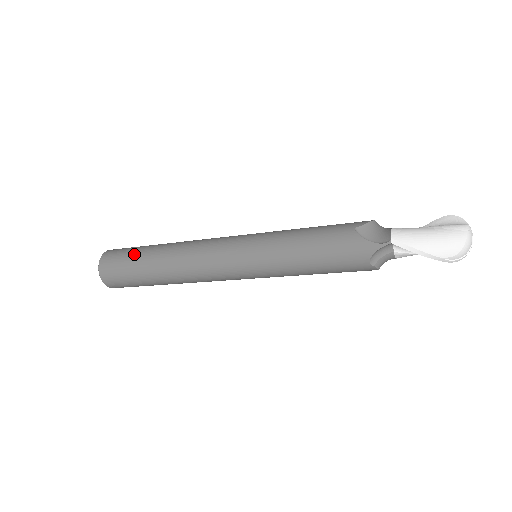
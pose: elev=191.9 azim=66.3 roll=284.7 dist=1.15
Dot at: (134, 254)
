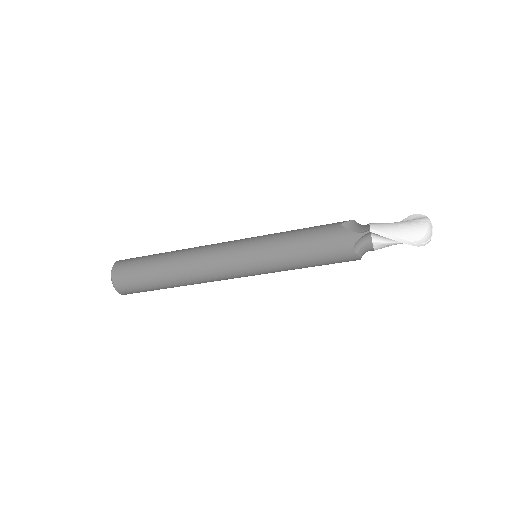
Dot at: (146, 259)
